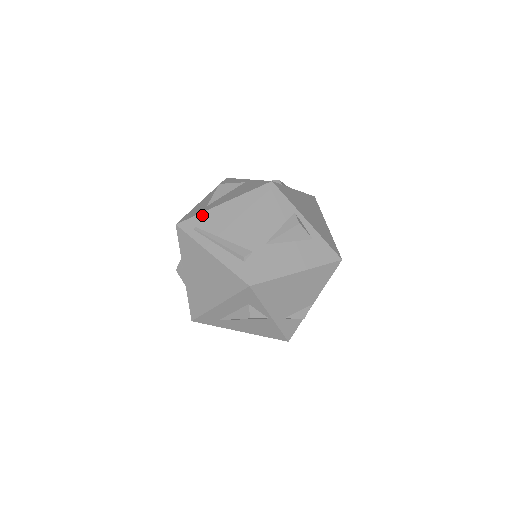
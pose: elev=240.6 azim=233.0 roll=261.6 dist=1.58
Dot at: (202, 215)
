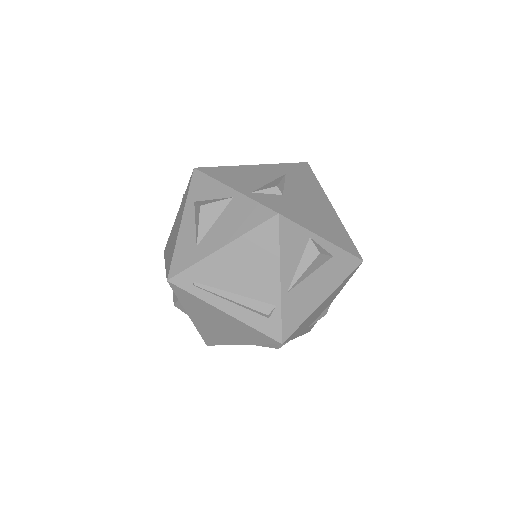
Dot at: (198, 266)
